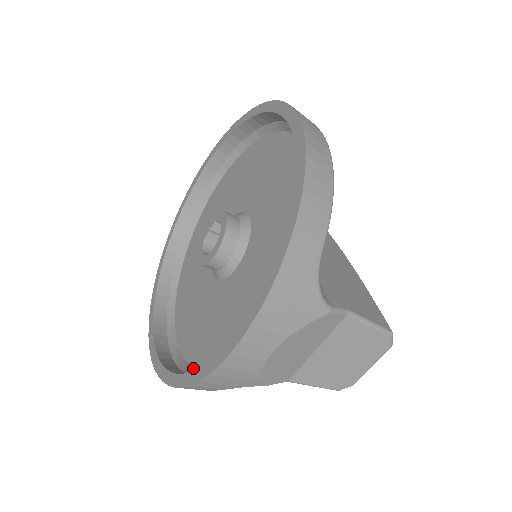
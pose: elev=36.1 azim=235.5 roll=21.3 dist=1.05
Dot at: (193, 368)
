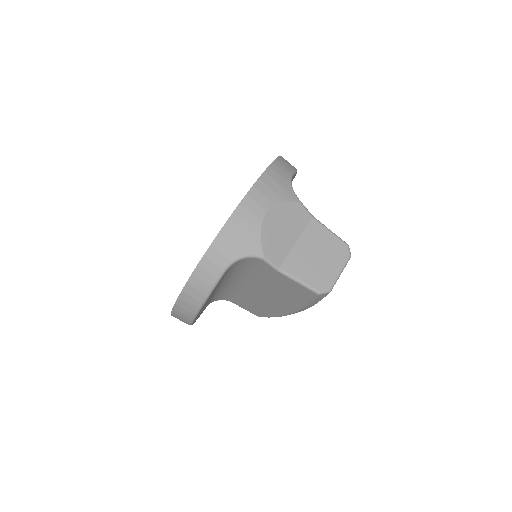
Dot at: occluded
